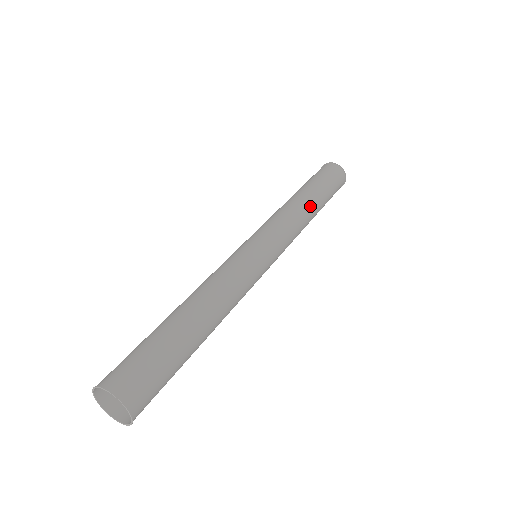
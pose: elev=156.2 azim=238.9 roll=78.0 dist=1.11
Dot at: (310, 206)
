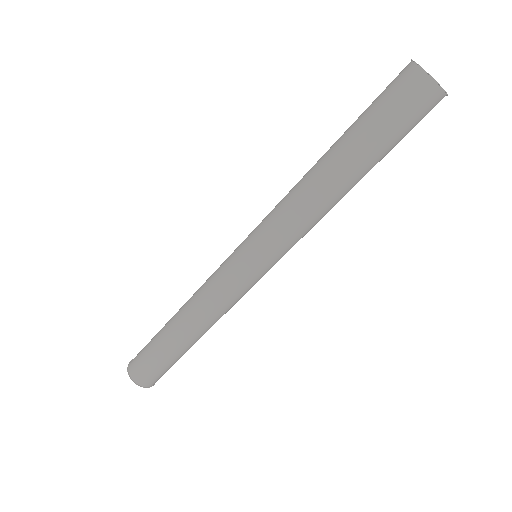
Dot at: (325, 180)
